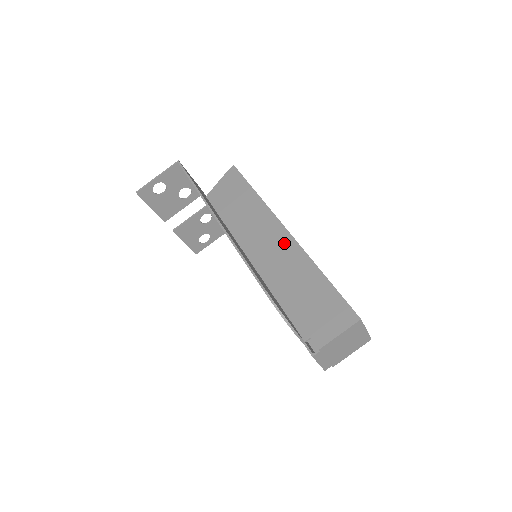
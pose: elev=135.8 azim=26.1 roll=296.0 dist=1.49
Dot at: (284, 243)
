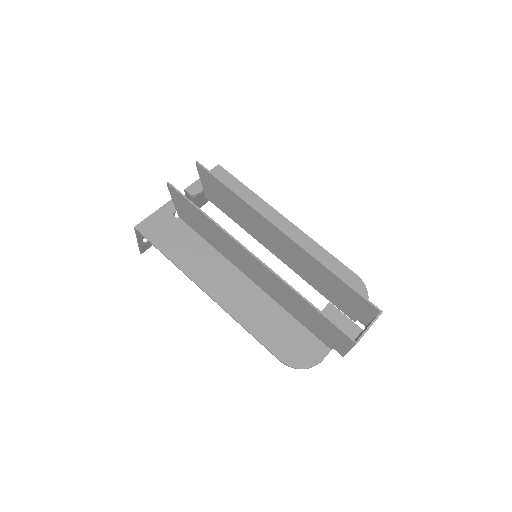
Dot at: (264, 272)
